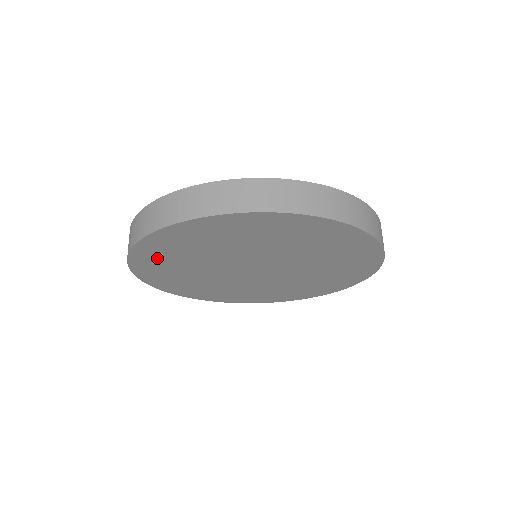
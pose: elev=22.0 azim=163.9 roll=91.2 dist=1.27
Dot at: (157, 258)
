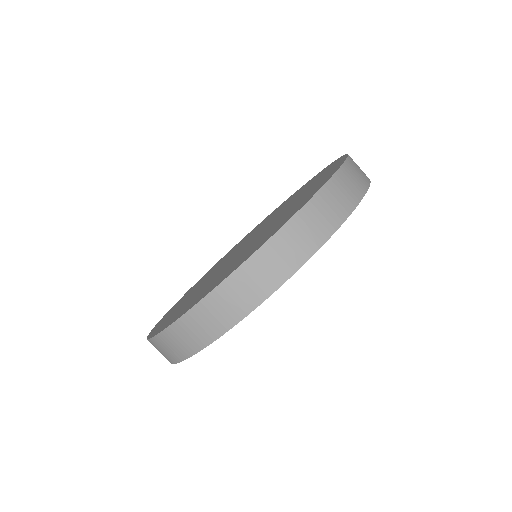
Dot at: occluded
